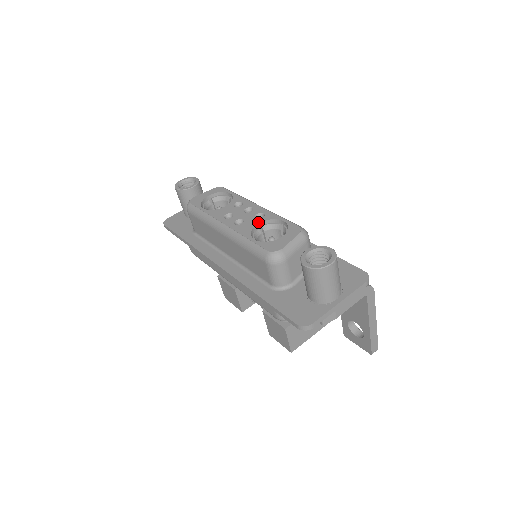
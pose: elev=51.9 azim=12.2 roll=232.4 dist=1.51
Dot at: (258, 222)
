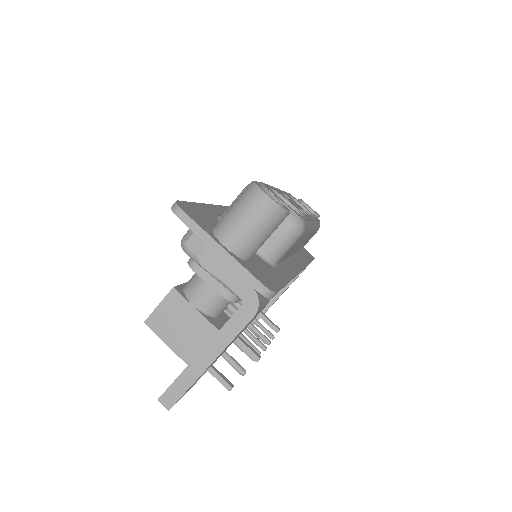
Dot at: occluded
